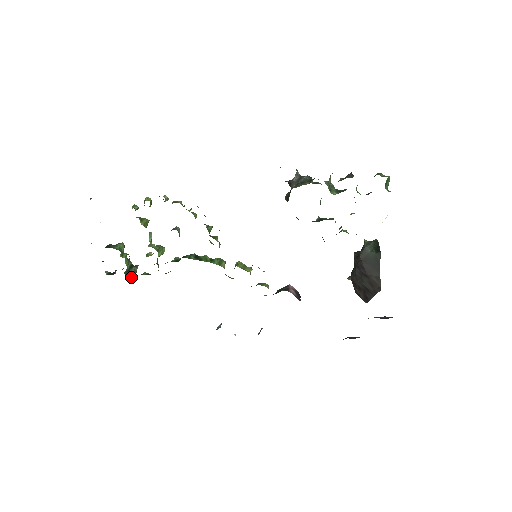
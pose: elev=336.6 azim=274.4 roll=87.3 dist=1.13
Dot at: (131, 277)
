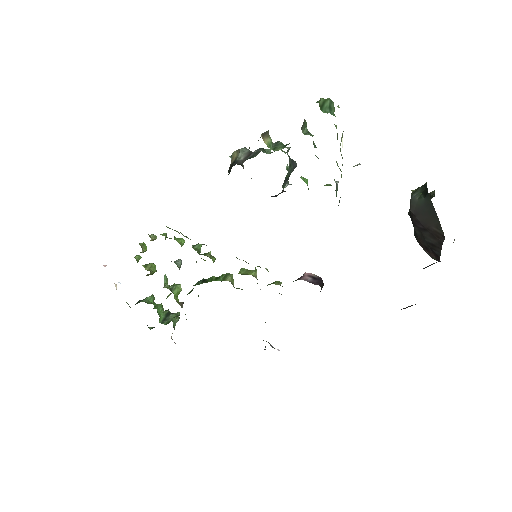
Dot at: occluded
